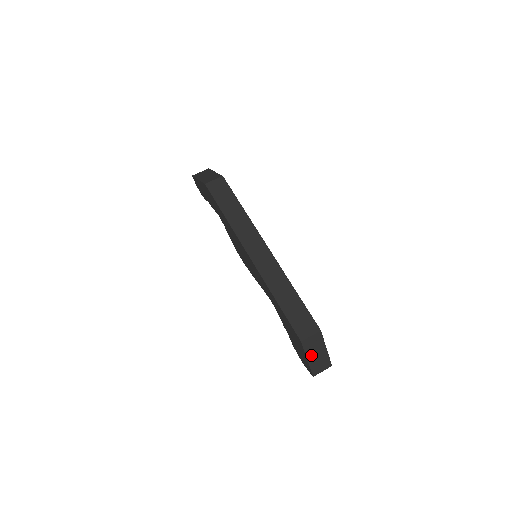
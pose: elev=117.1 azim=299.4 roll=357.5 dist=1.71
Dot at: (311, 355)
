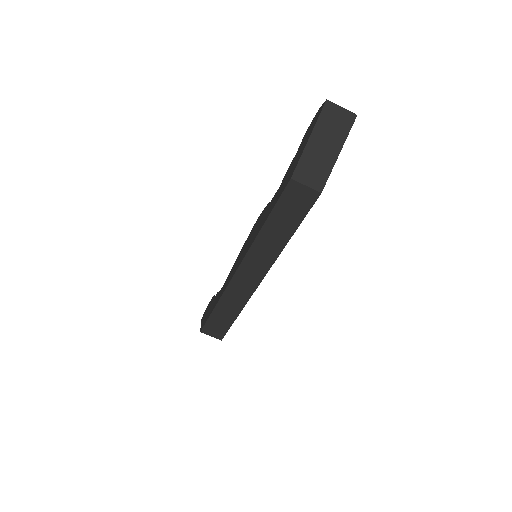
Dot at: occluded
